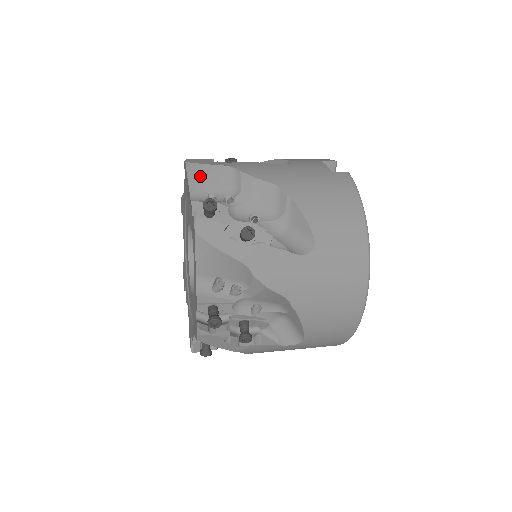
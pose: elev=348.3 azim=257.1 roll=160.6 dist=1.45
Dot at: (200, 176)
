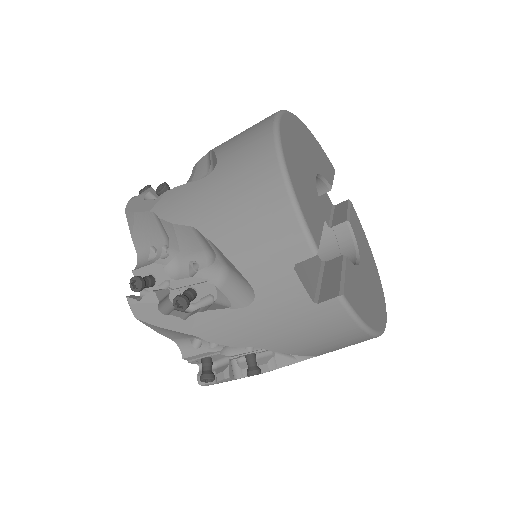
Dot at: occluded
